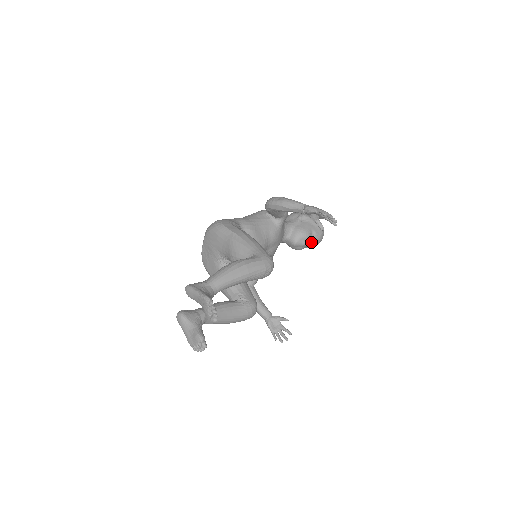
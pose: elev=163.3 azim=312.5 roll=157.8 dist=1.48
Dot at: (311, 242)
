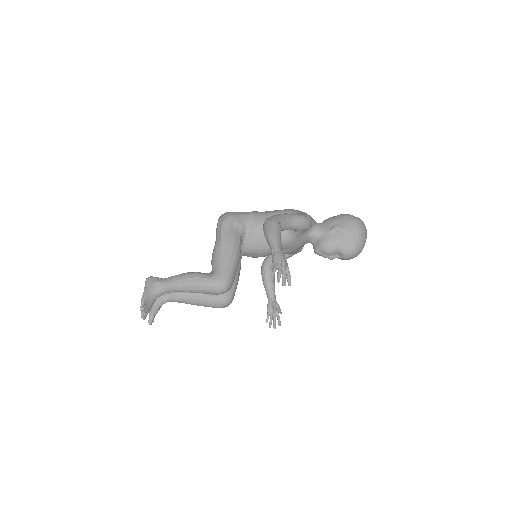
Dot at: (336, 257)
